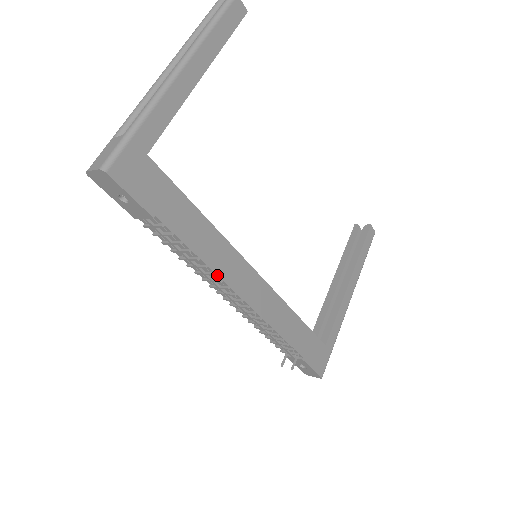
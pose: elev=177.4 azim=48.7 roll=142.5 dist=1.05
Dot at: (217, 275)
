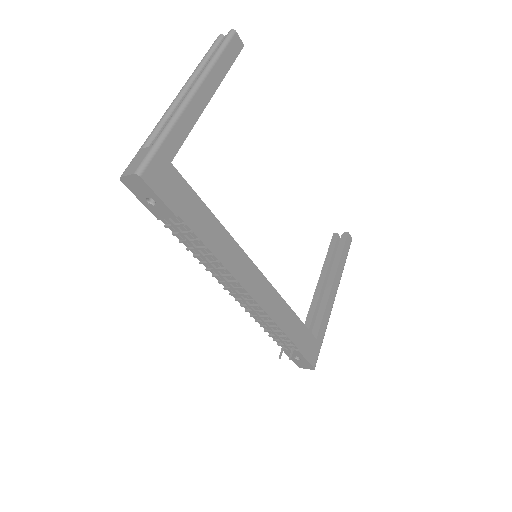
Dot at: (227, 270)
